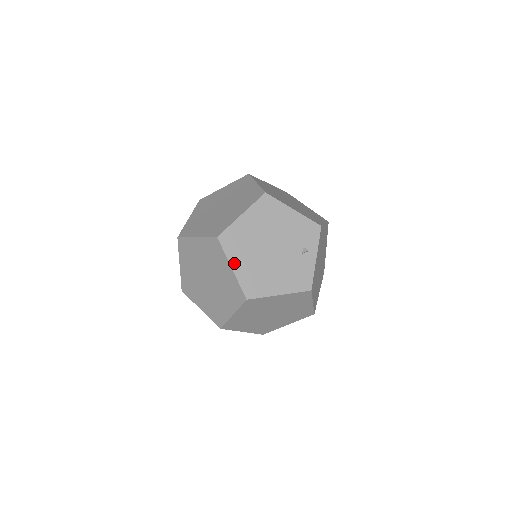
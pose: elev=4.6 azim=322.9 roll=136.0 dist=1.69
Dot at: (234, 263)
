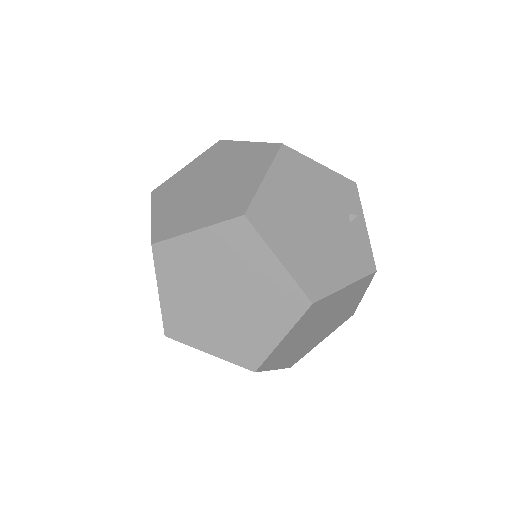
Dot at: (279, 251)
